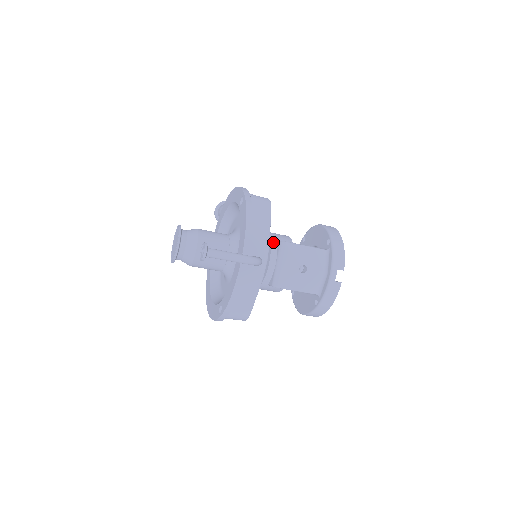
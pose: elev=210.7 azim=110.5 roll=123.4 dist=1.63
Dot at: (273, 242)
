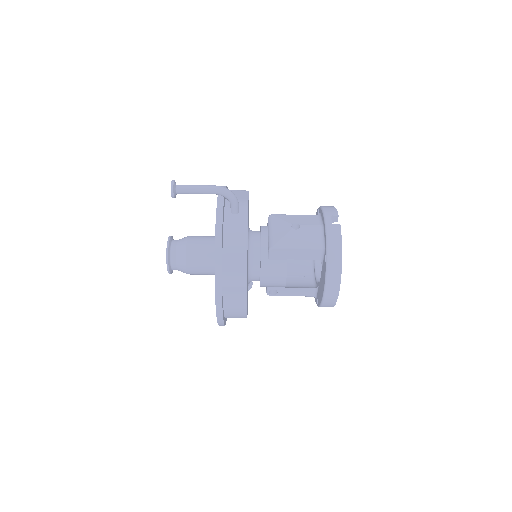
Dot at: occluded
